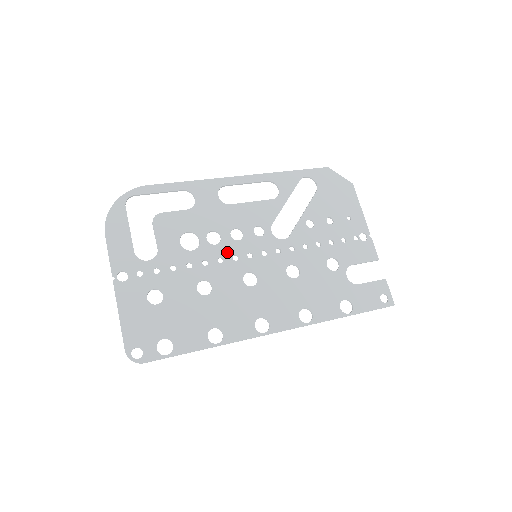
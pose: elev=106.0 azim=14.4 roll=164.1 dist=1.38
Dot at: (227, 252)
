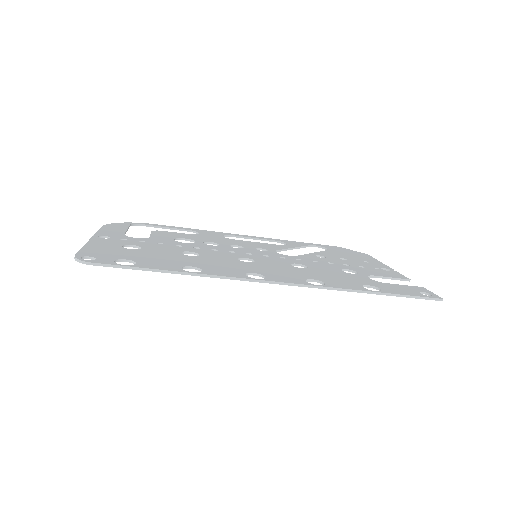
Dot at: (223, 249)
